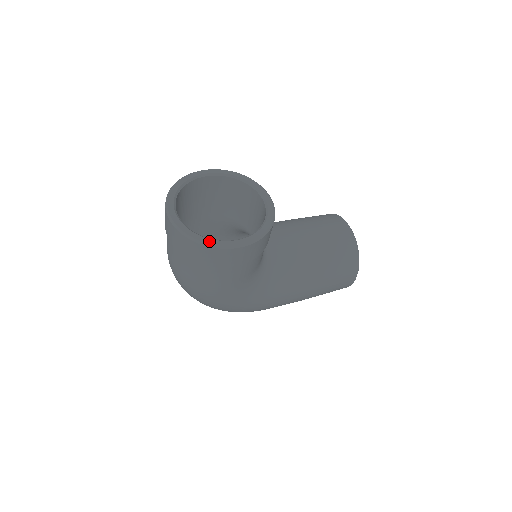
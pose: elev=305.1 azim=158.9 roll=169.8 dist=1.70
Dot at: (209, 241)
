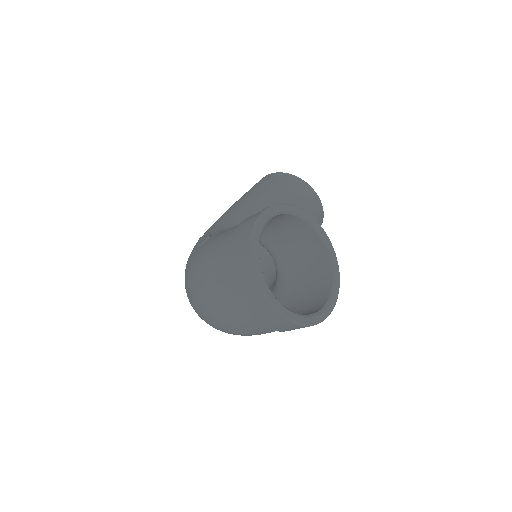
Dot at: (315, 319)
